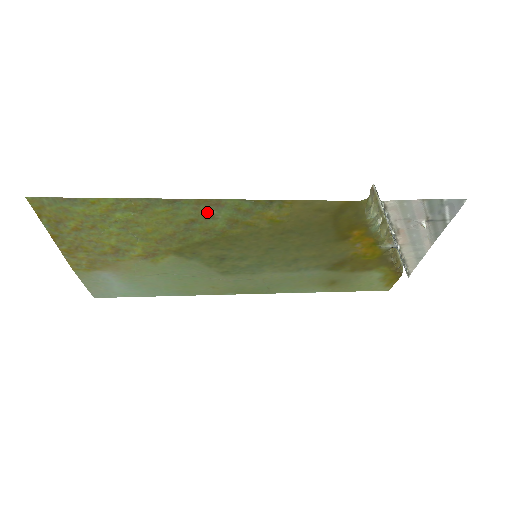
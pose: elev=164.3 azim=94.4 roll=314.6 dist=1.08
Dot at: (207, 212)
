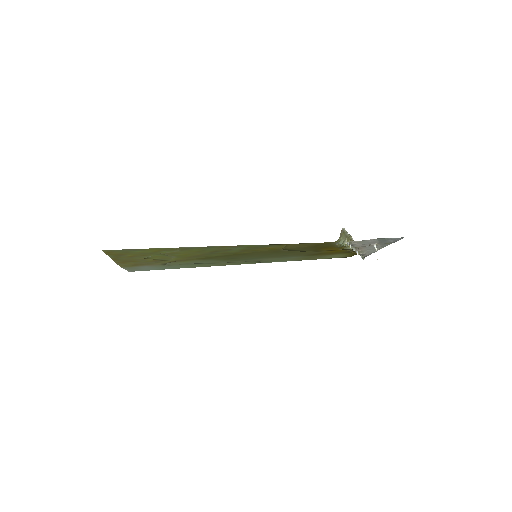
Dot at: (227, 249)
